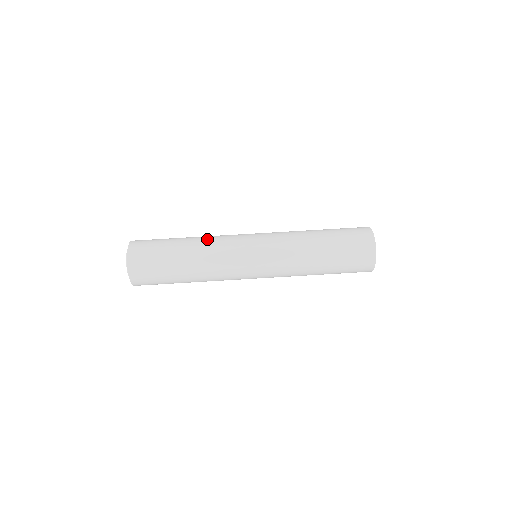
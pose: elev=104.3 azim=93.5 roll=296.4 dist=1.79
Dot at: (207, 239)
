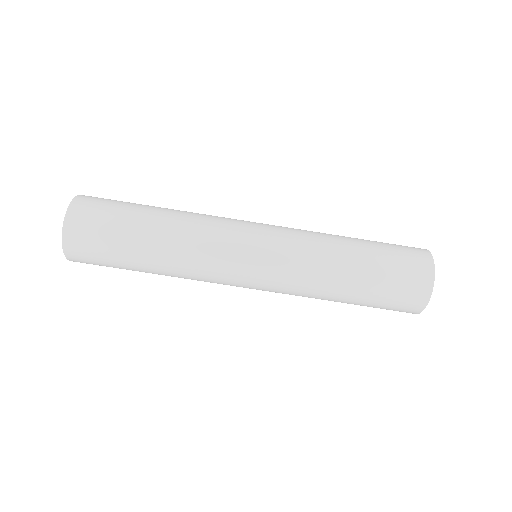
Dot at: (189, 220)
